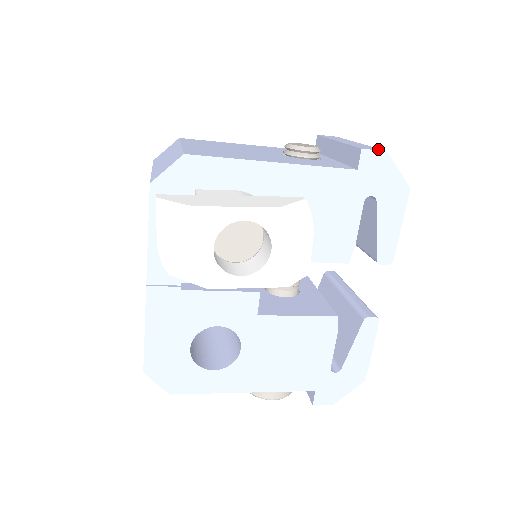
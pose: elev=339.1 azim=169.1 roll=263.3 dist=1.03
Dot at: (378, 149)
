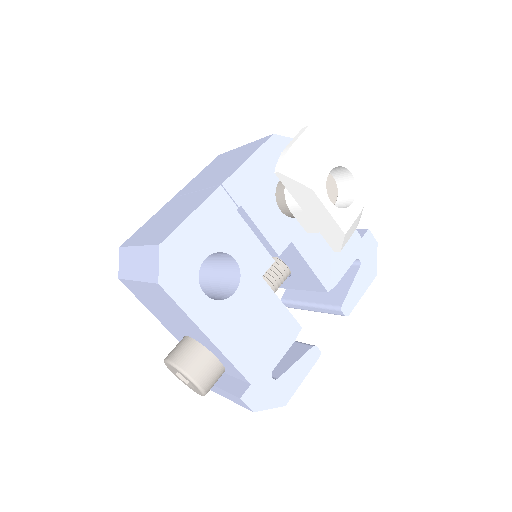
Dot at: occluded
